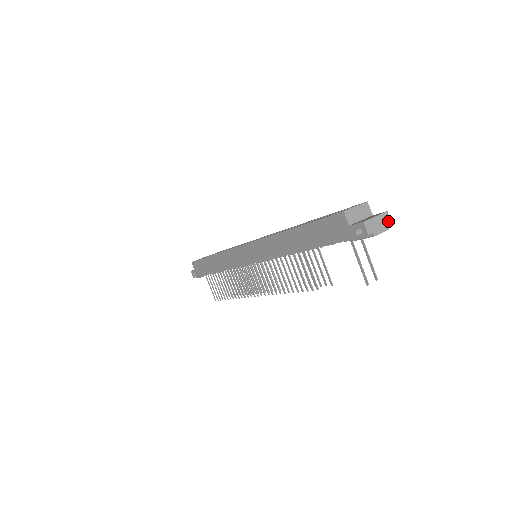
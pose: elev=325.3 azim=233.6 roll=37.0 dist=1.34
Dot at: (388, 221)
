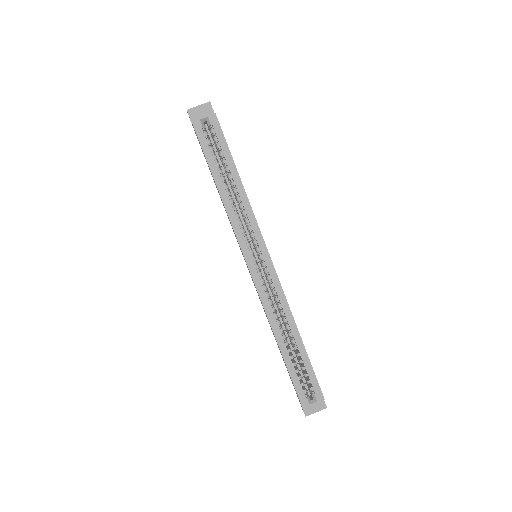
Dot at: (323, 406)
